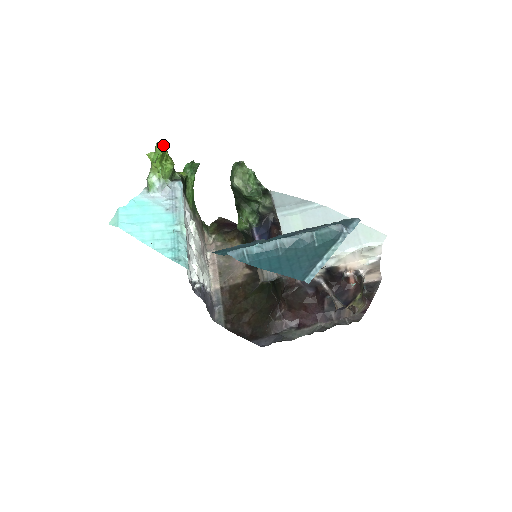
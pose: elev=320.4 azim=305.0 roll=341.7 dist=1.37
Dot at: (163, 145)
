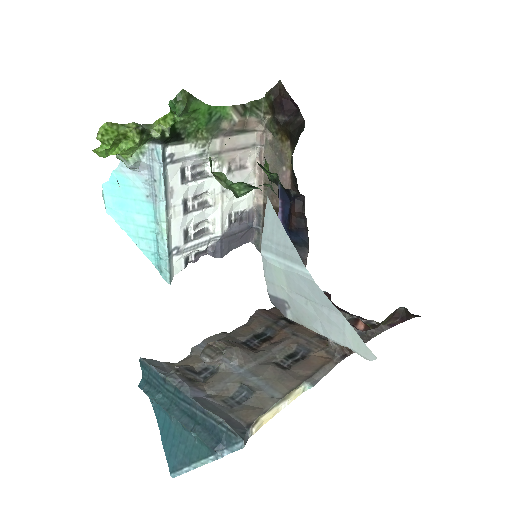
Dot at: (108, 132)
